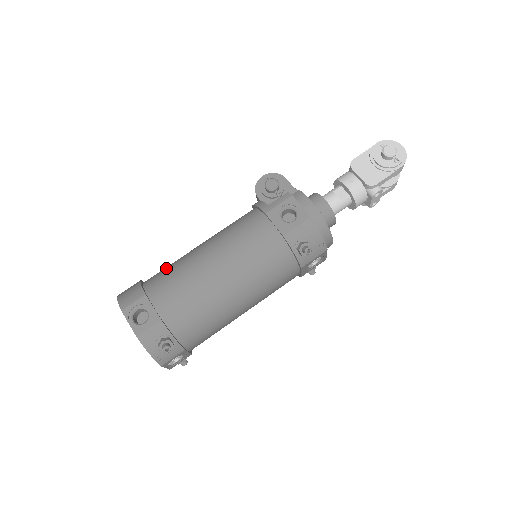
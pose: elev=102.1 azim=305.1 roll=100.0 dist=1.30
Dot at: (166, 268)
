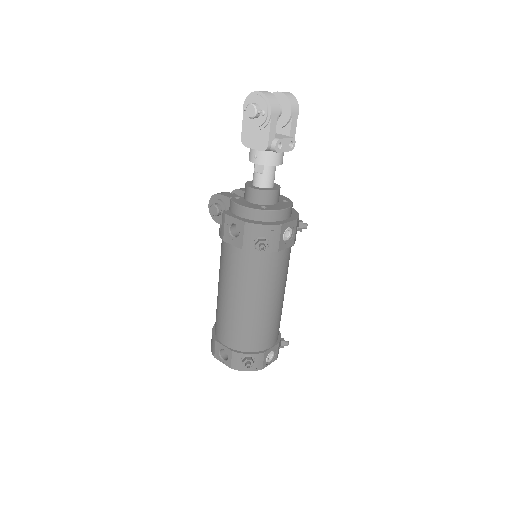
Dot at: occluded
